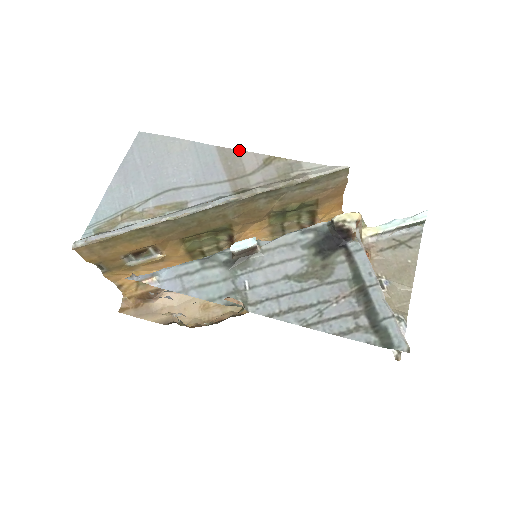
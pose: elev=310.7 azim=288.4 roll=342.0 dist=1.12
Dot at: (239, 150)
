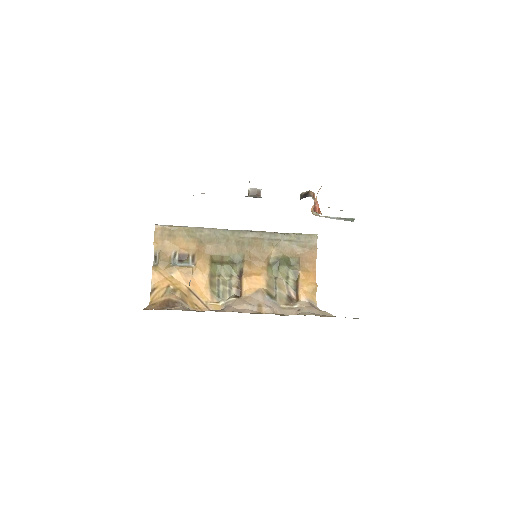
Dot at: occluded
